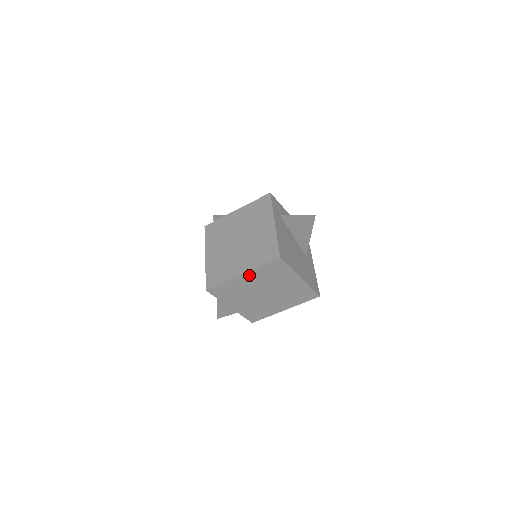
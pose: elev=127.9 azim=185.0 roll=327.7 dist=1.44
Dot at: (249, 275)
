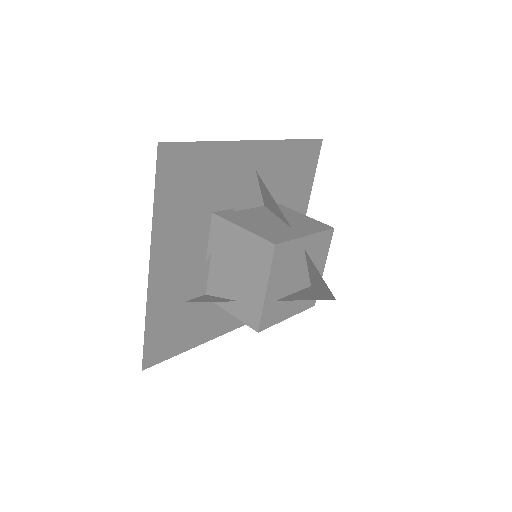
Dot at: (206, 249)
